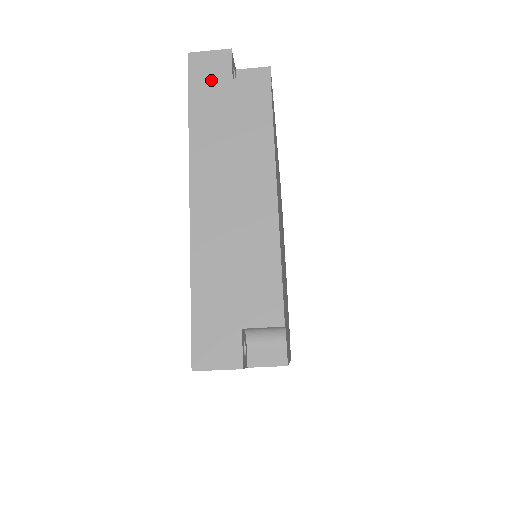
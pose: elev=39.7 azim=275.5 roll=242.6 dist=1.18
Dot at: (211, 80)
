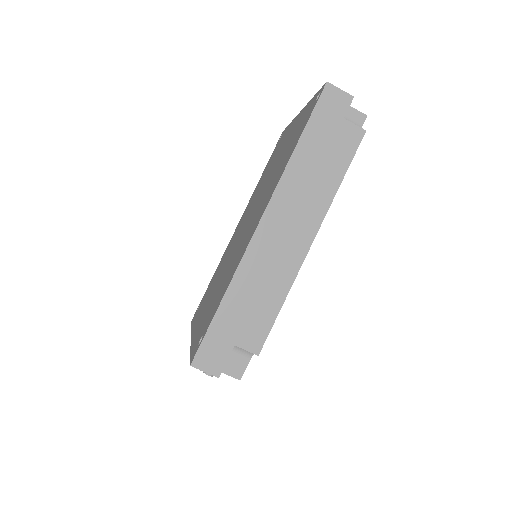
Dot at: occluded
